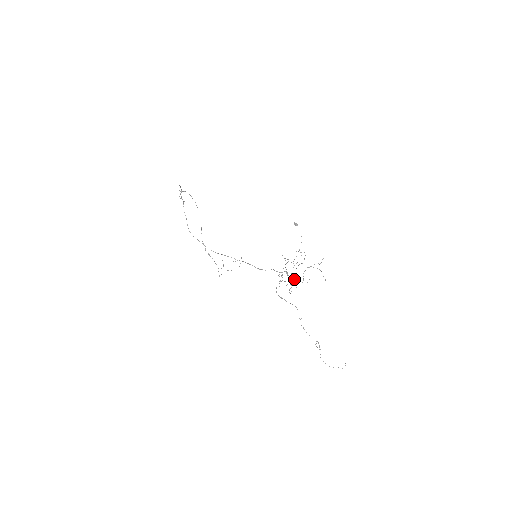
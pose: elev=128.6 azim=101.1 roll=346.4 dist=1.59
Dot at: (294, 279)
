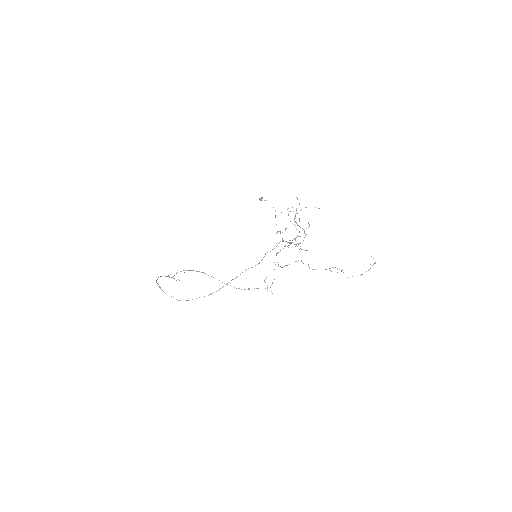
Dot at: (295, 238)
